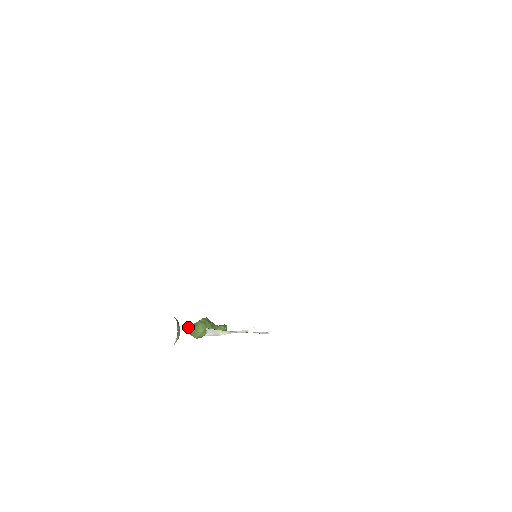
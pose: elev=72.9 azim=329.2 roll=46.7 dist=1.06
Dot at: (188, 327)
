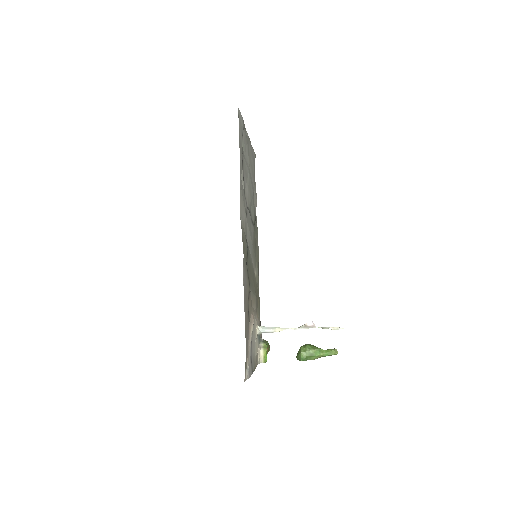
Dot at: occluded
